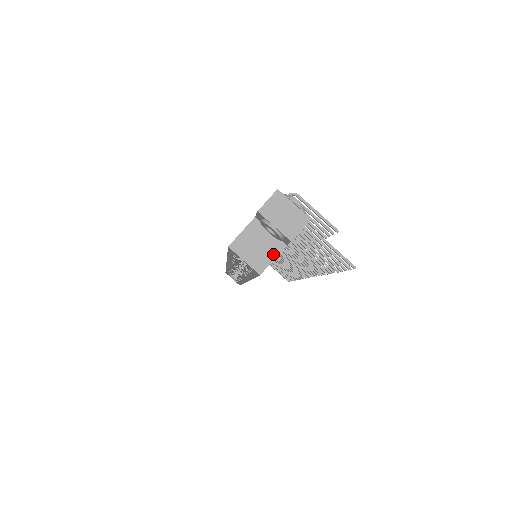
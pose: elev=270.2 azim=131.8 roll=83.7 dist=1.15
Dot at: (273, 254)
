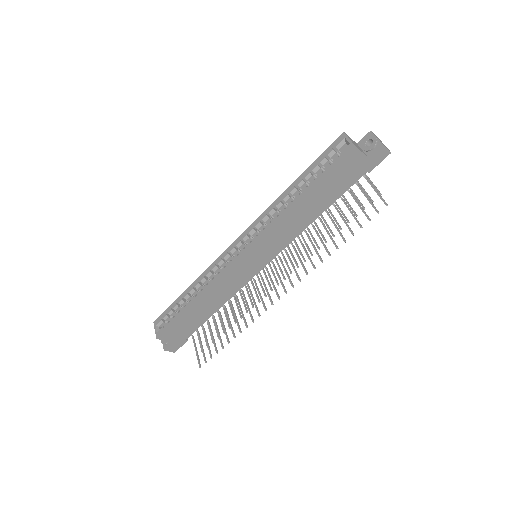
Dot at: (362, 152)
